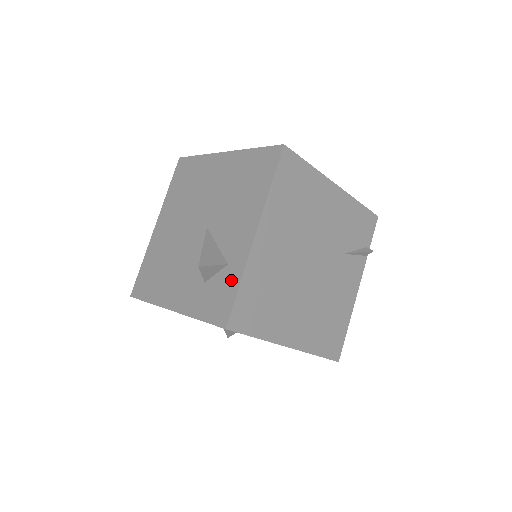
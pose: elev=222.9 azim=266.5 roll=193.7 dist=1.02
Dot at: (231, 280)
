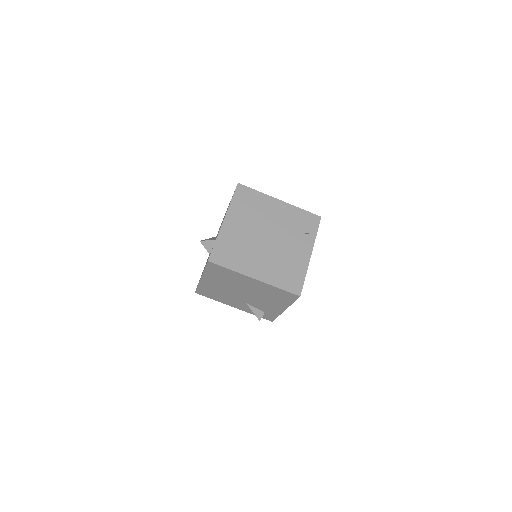
Dot at: occluded
